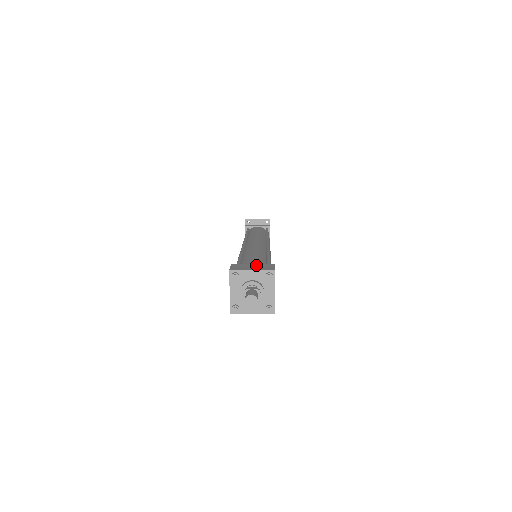
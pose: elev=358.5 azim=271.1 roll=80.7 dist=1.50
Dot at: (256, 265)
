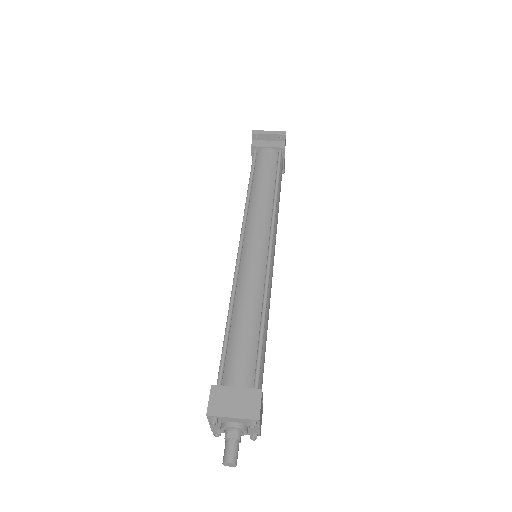
Dot at: (240, 394)
